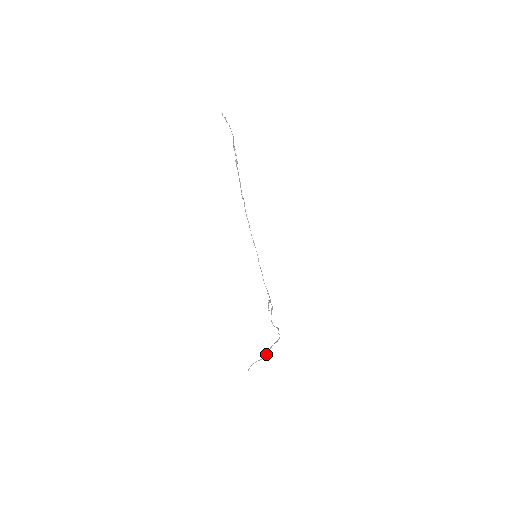
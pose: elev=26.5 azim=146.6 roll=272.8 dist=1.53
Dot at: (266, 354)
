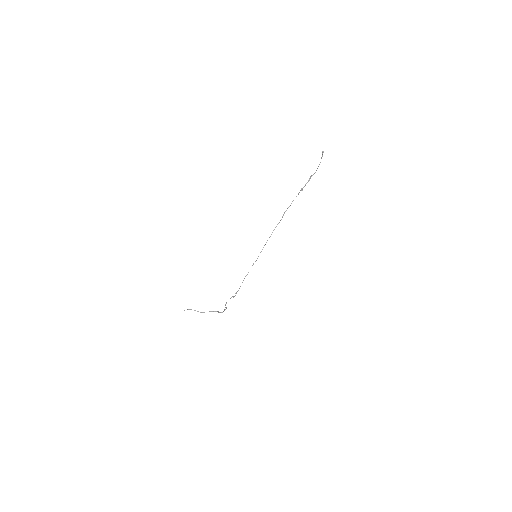
Dot at: occluded
